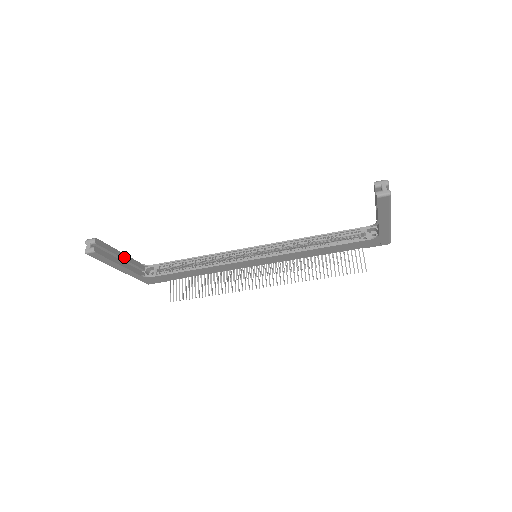
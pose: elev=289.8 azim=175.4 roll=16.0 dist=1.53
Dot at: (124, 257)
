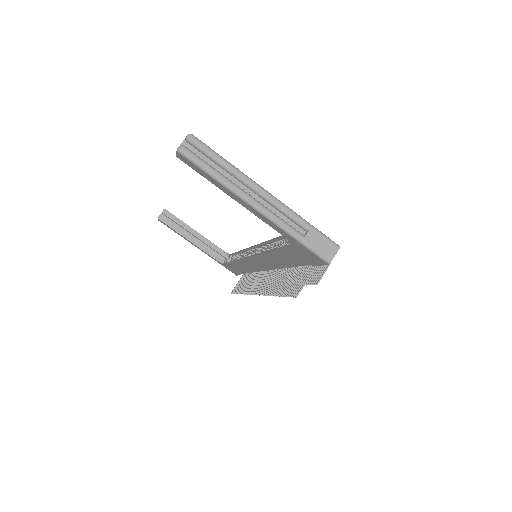
Dot at: (198, 236)
